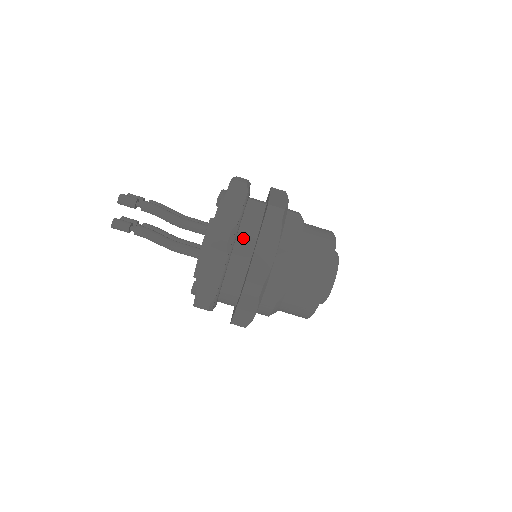
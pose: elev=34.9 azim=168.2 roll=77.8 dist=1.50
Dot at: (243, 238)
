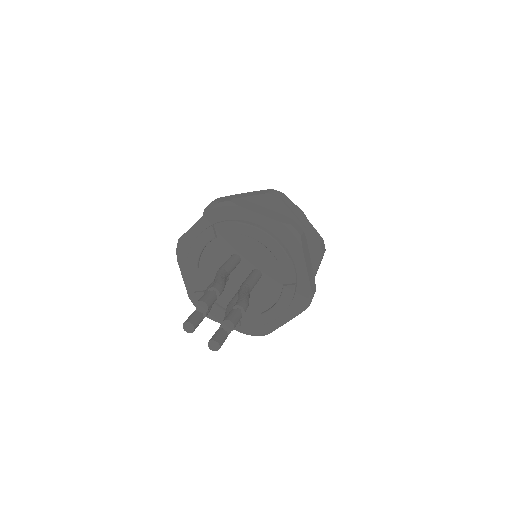
Dot at: occluded
